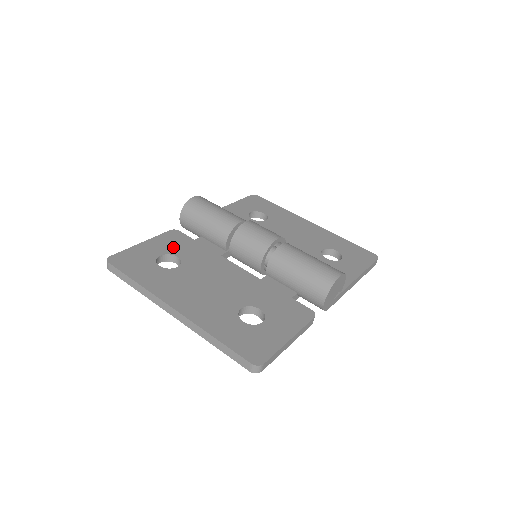
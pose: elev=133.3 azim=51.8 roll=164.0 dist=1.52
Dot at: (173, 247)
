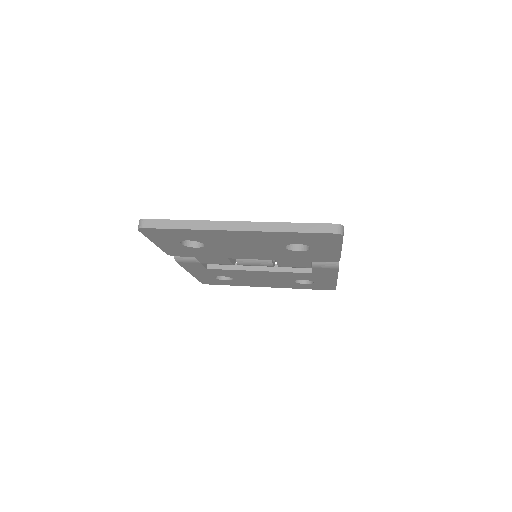
Dot at: occluded
